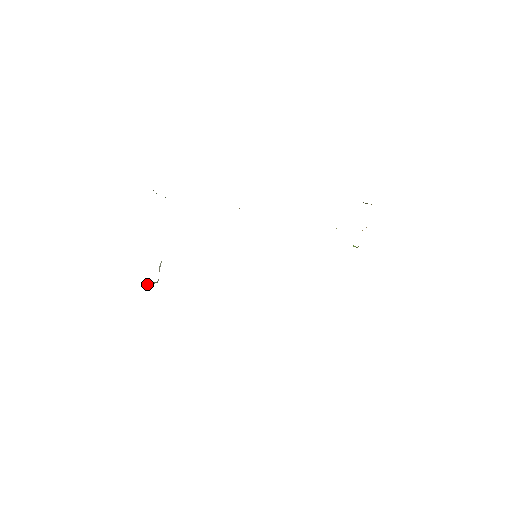
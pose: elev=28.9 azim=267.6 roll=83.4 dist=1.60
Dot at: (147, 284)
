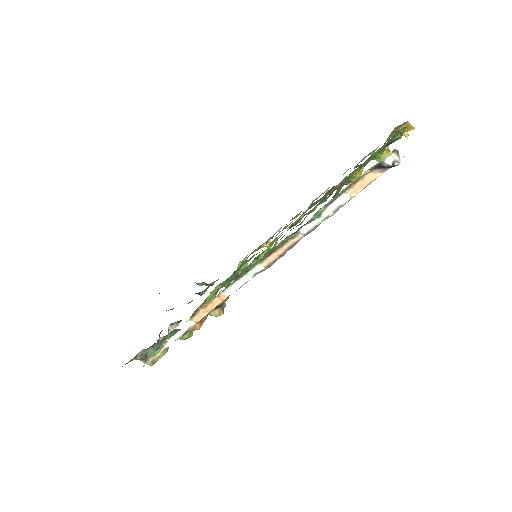
Dot at: occluded
